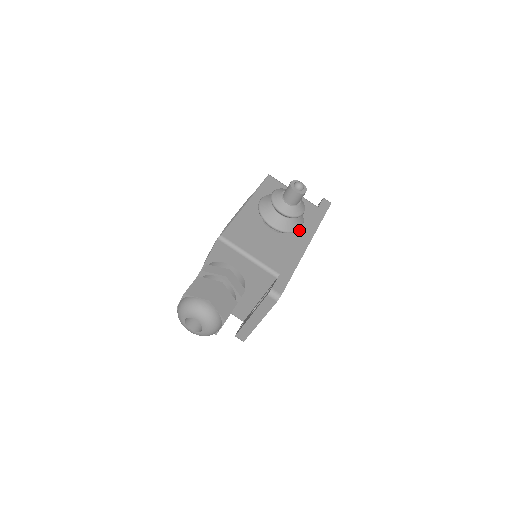
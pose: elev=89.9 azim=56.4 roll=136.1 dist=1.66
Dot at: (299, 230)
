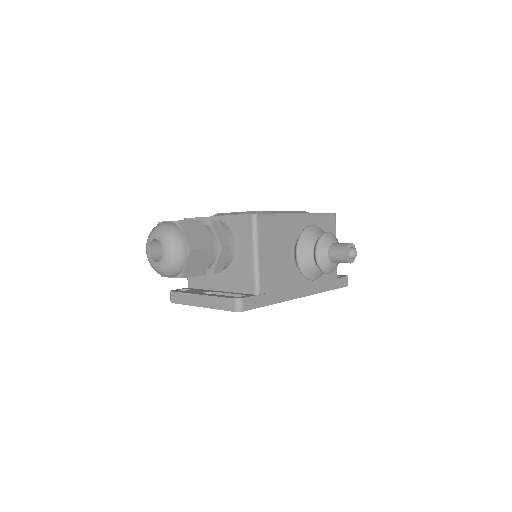
Dot at: occluded
